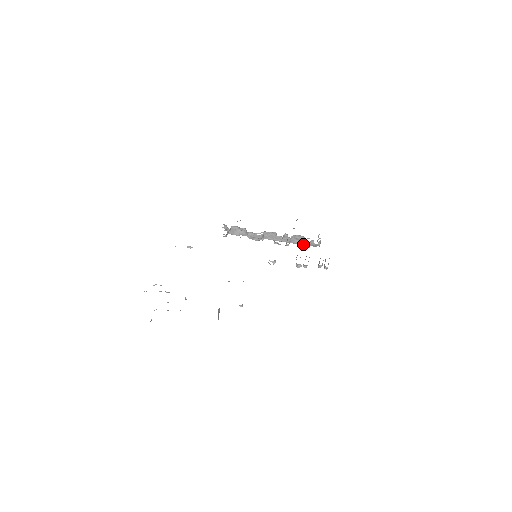
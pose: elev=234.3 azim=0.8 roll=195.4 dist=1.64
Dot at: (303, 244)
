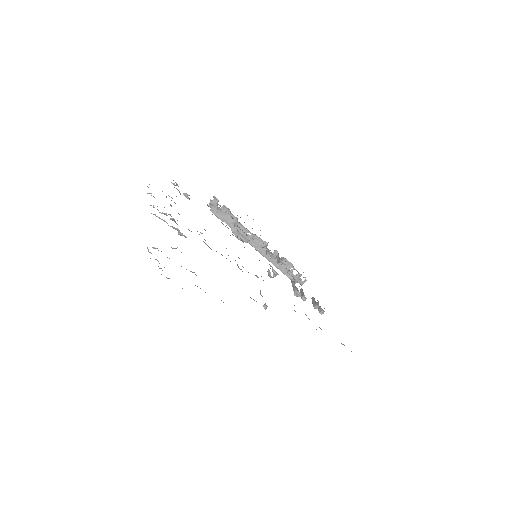
Dot at: (285, 273)
